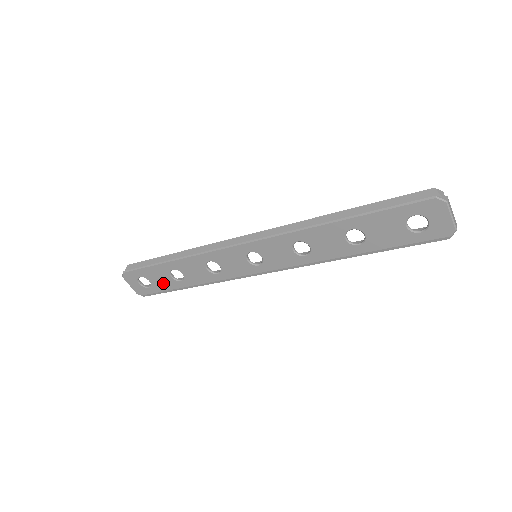
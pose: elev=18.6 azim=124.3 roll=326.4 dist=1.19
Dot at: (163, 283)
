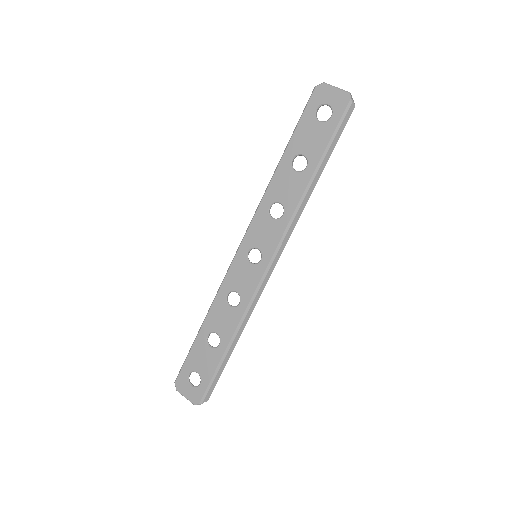
Dot at: (208, 363)
